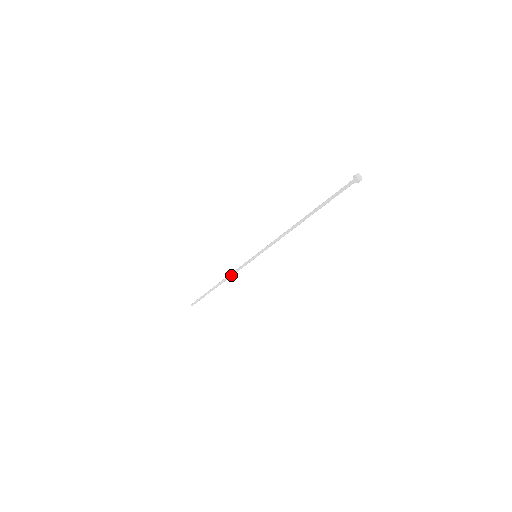
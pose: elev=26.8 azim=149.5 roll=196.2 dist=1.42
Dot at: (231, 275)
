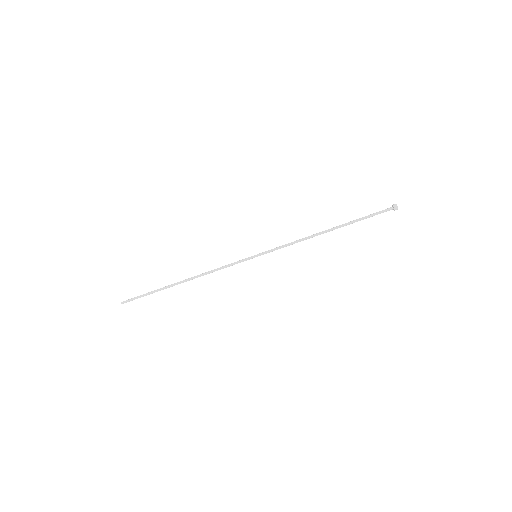
Dot at: (211, 272)
